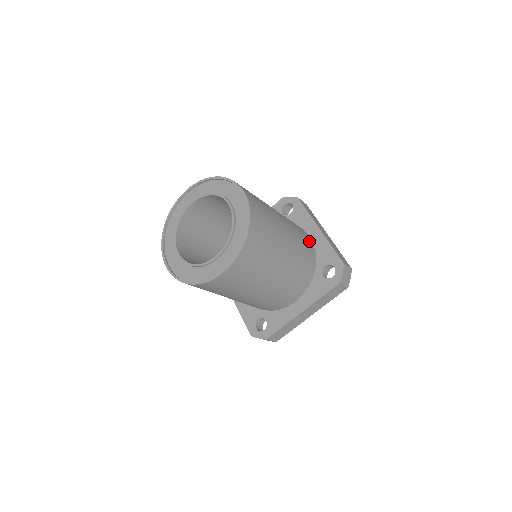
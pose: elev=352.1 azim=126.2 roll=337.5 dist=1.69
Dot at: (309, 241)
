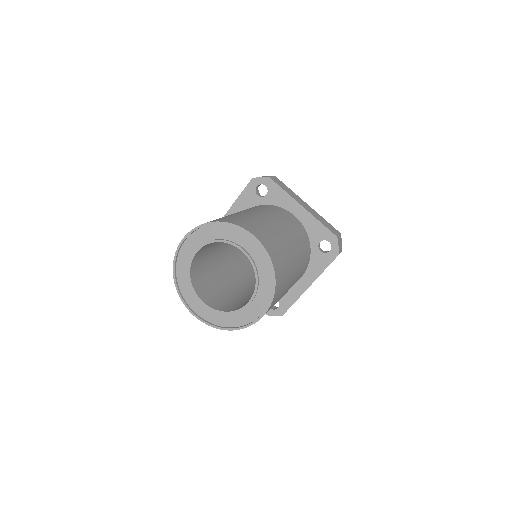
Dot at: (298, 224)
